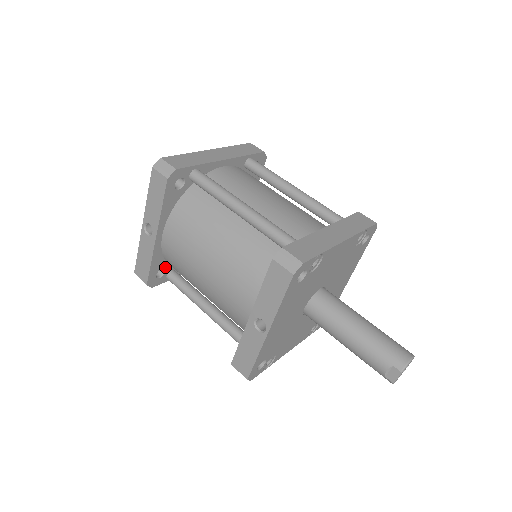
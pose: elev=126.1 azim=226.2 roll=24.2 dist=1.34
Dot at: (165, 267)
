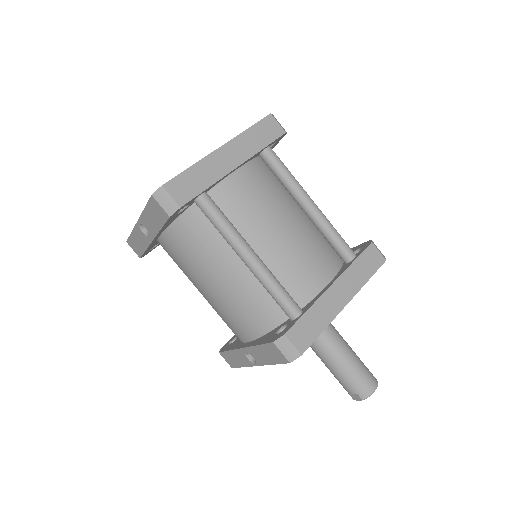
Dot at: occluded
